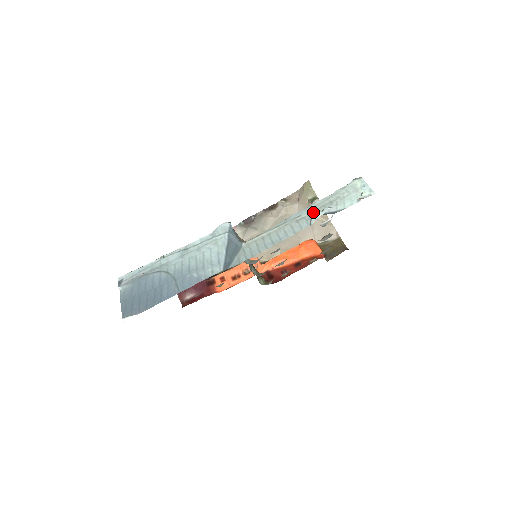
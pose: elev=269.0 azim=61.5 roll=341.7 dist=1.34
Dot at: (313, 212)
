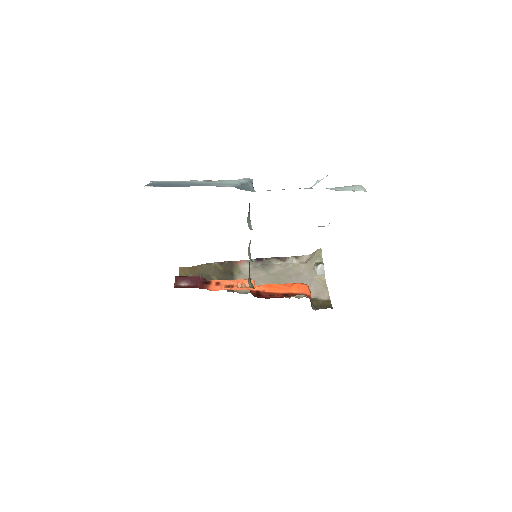
Dot at: occluded
